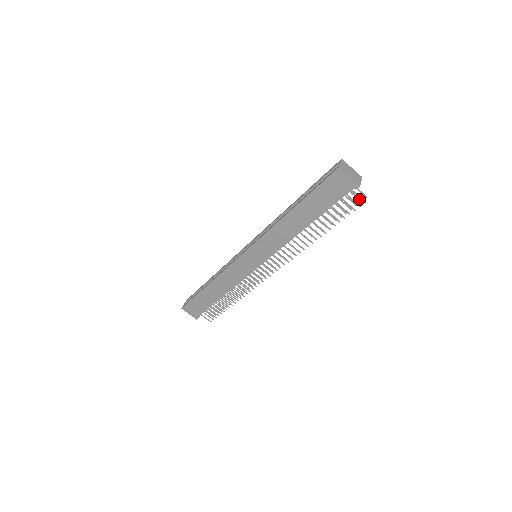
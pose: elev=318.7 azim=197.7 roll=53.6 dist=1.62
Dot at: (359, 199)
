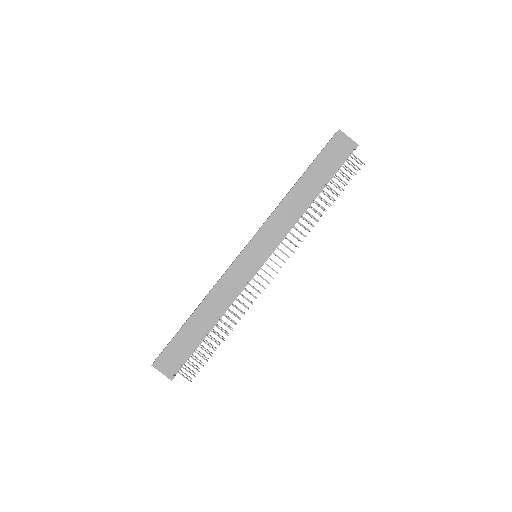
Dot at: occluded
